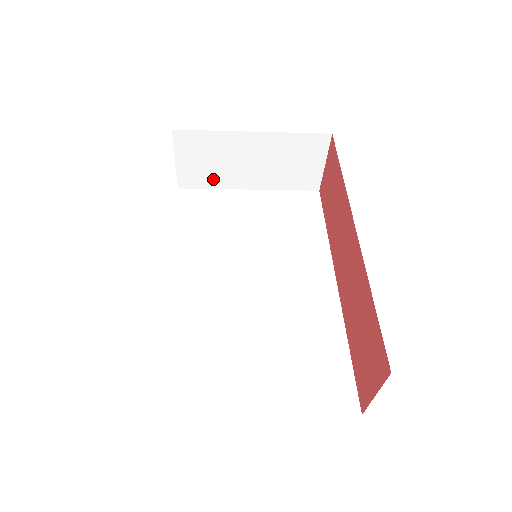
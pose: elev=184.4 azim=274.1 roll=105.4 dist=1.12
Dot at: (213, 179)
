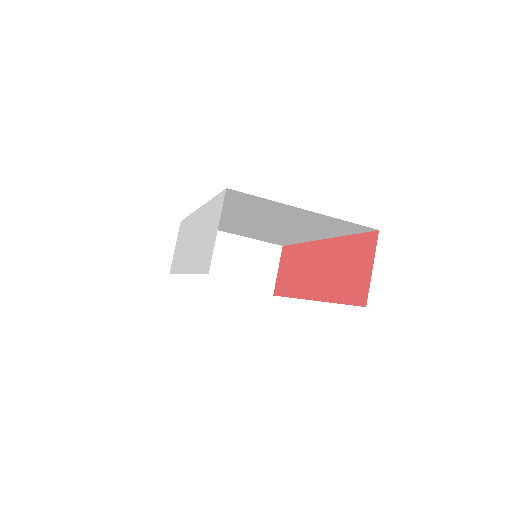
Dot at: occluded
